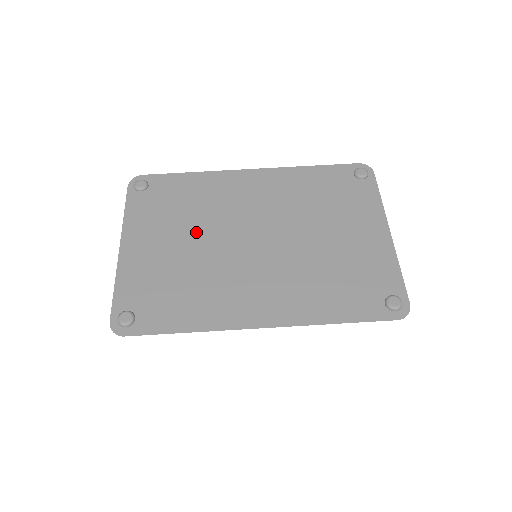
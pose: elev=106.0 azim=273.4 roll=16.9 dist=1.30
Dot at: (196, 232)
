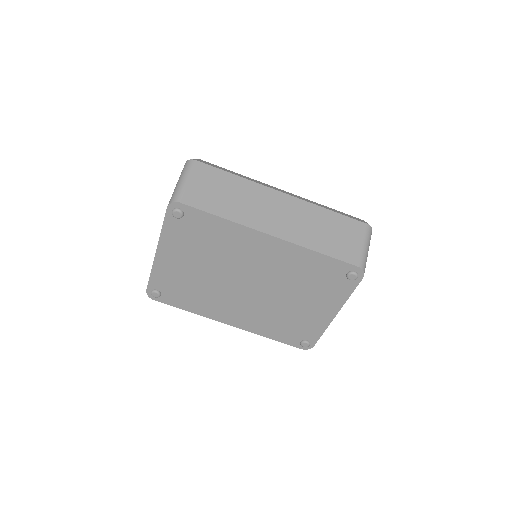
Dot at: (210, 265)
